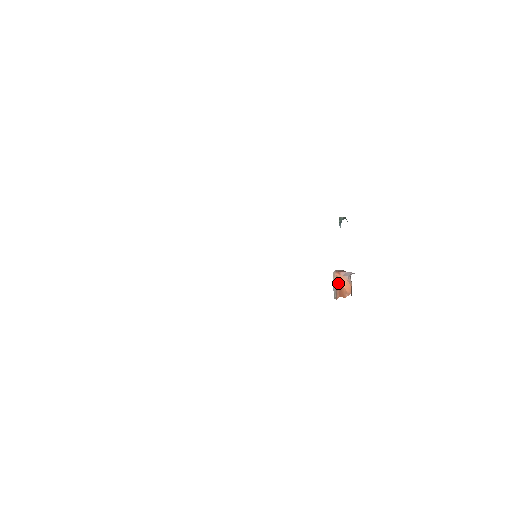
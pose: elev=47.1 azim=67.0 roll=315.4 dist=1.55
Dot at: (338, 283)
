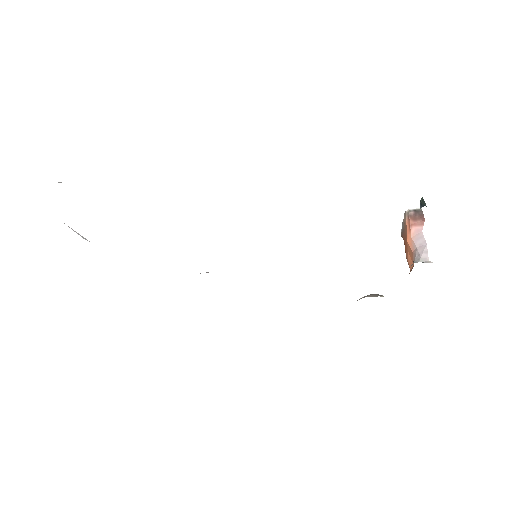
Dot at: (405, 233)
